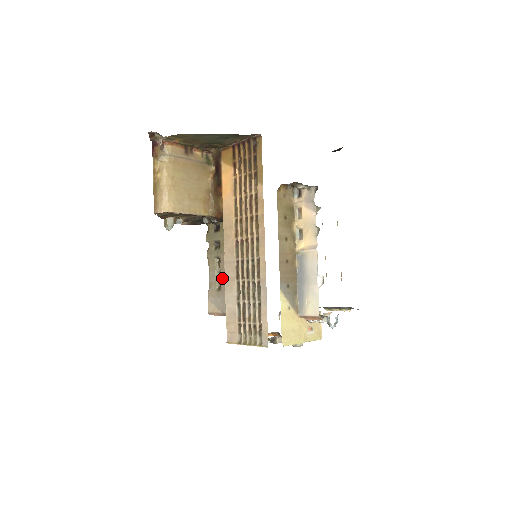
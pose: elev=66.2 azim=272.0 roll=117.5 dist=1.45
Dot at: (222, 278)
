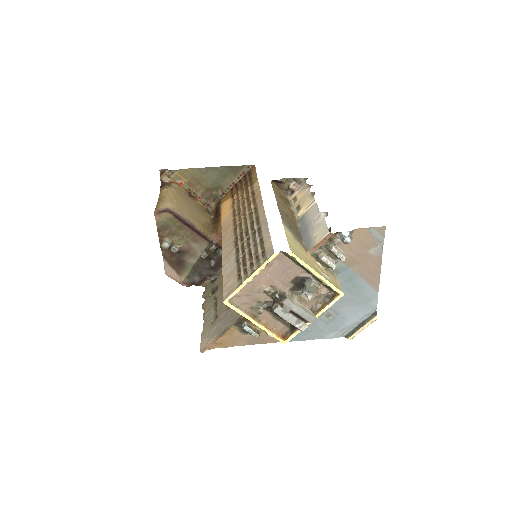
Dot at: (219, 307)
